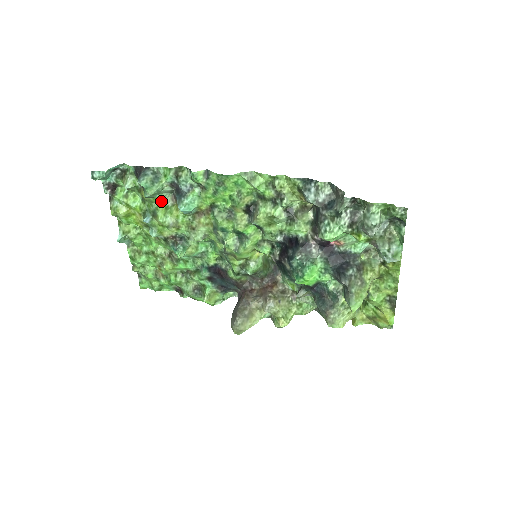
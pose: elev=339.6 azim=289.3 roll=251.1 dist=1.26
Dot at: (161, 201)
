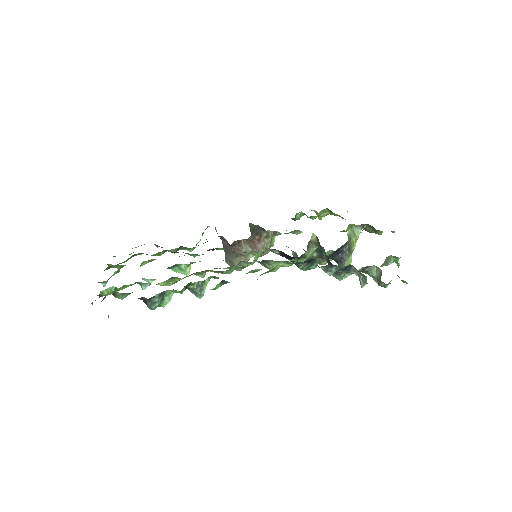
Dot at: occluded
